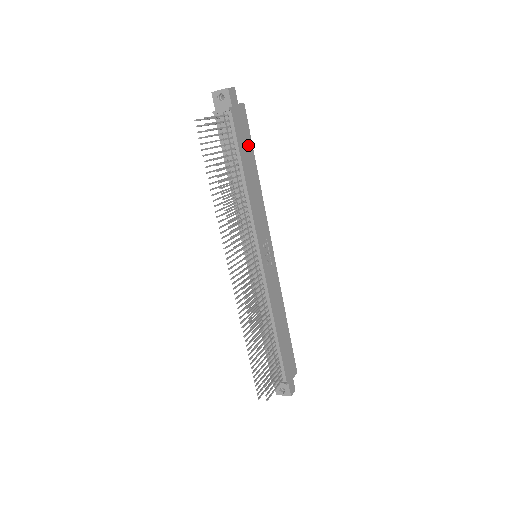
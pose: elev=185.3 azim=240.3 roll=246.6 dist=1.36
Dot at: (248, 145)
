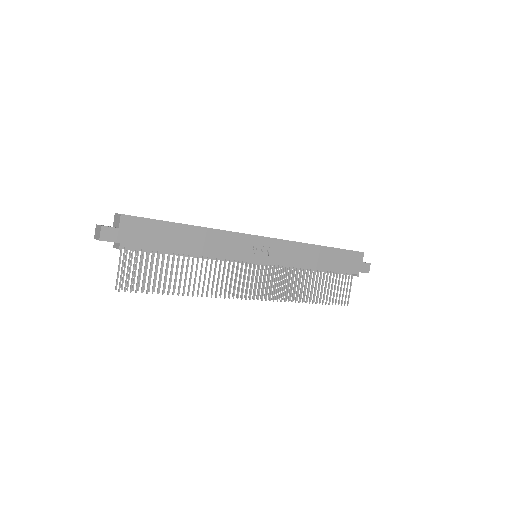
Dot at: (163, 230)
